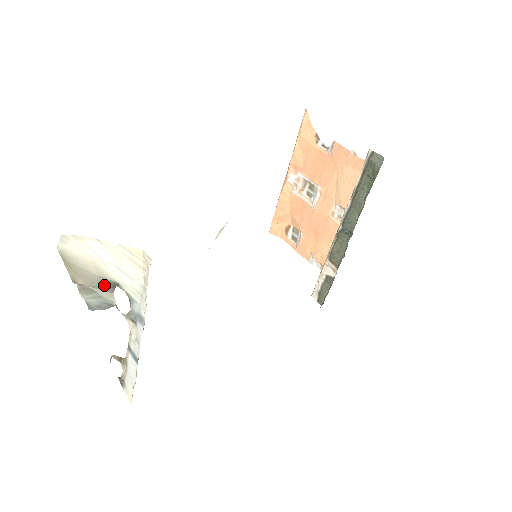
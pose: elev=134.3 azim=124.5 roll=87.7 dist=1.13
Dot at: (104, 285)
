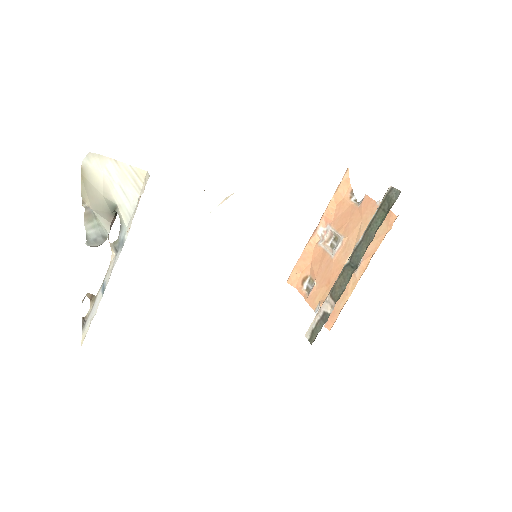
Dot at: (106, 210)
